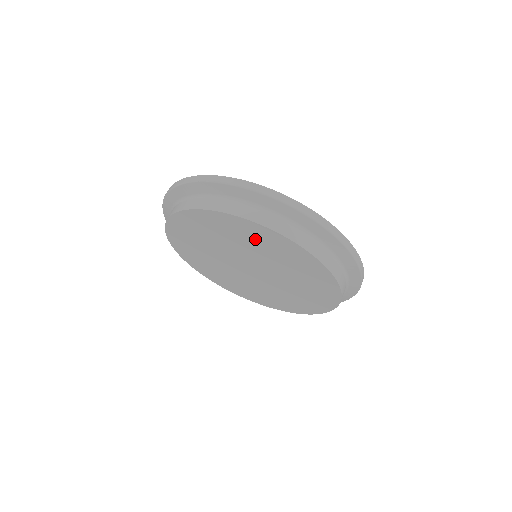
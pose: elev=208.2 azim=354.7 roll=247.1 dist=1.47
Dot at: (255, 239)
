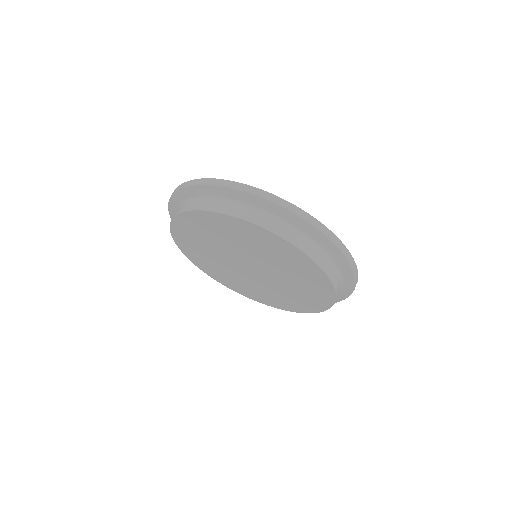
Dot at: (241, 235)
